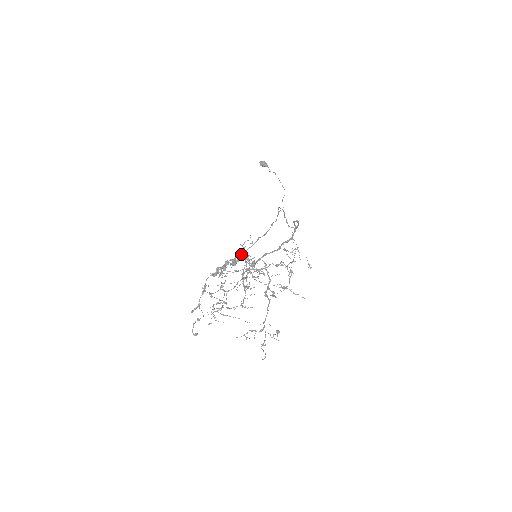
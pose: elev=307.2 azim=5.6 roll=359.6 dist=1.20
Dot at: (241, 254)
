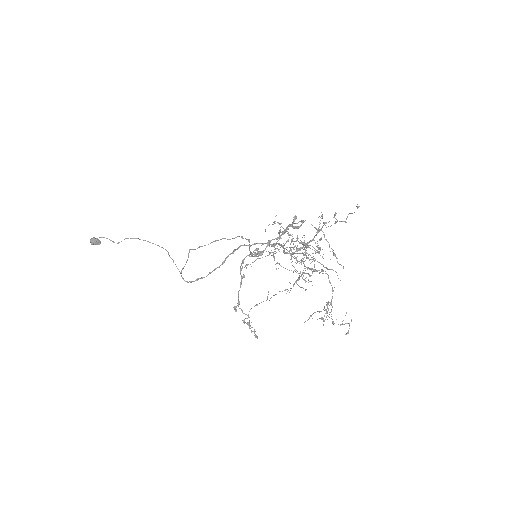
Dot at: (249, 249)
